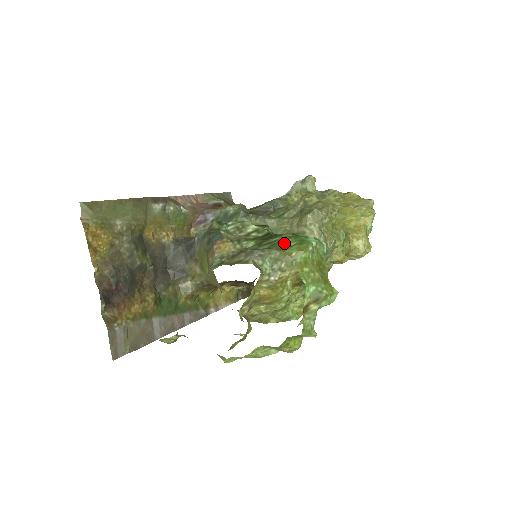
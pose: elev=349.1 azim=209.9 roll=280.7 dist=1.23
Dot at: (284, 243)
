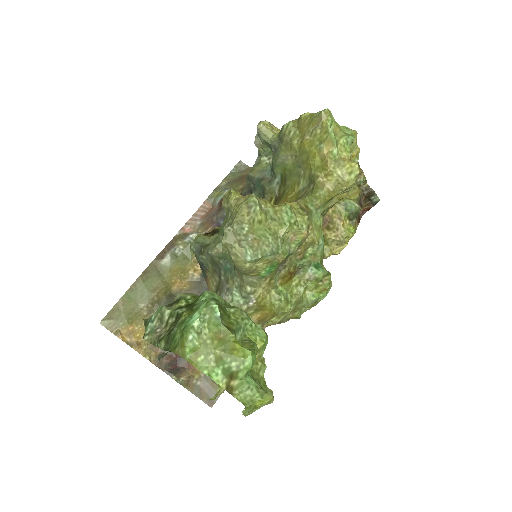
Dot at: (175, 338)
